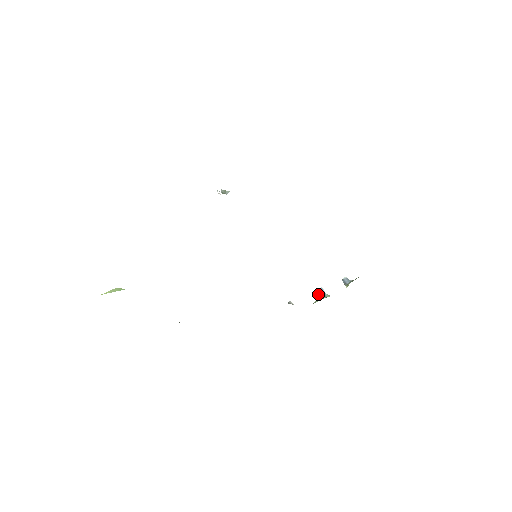
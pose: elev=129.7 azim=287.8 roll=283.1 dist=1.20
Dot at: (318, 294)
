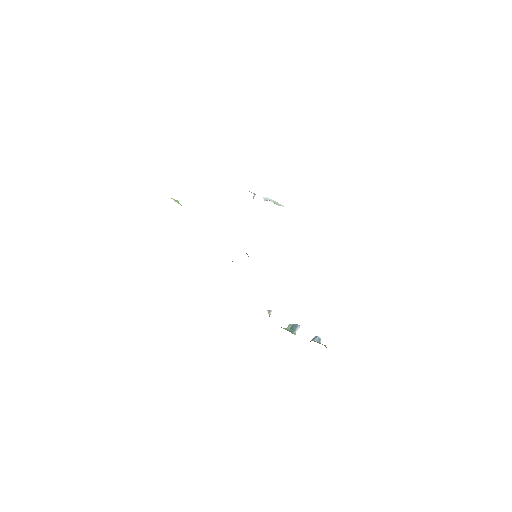
Dot at: (292, 326)
